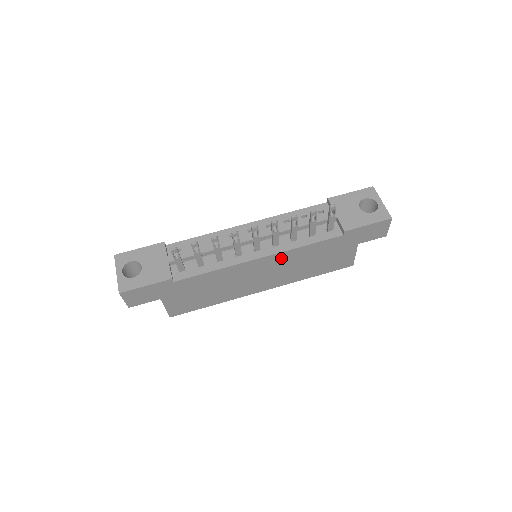
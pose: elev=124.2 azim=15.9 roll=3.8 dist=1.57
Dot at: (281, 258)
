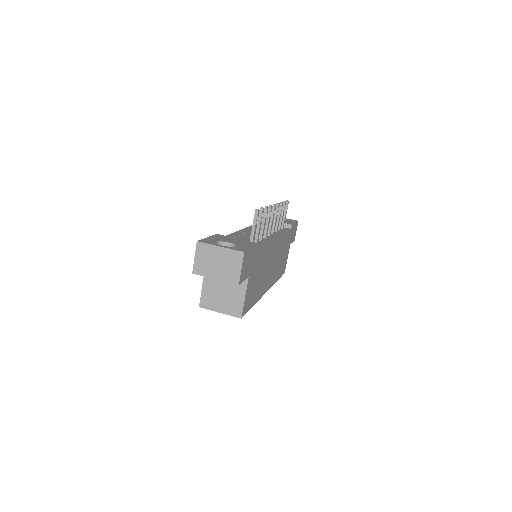
Dot at: (279, 244)
